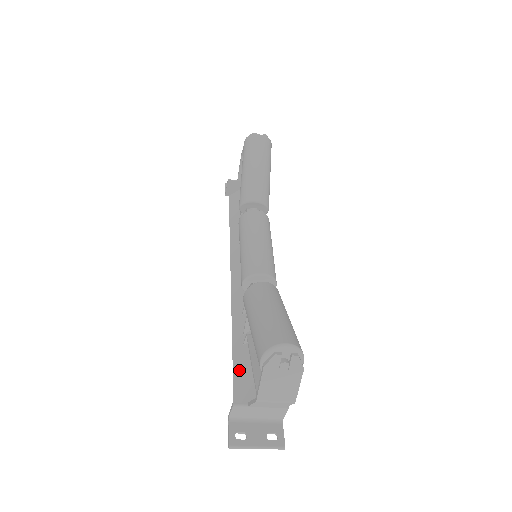
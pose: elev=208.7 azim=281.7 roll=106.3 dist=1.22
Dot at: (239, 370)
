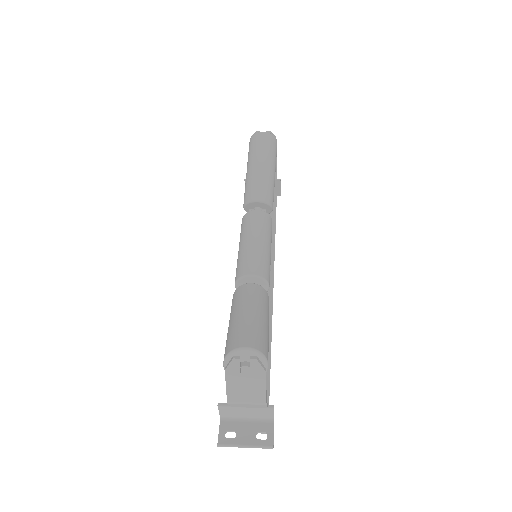
Dot at: occluded
